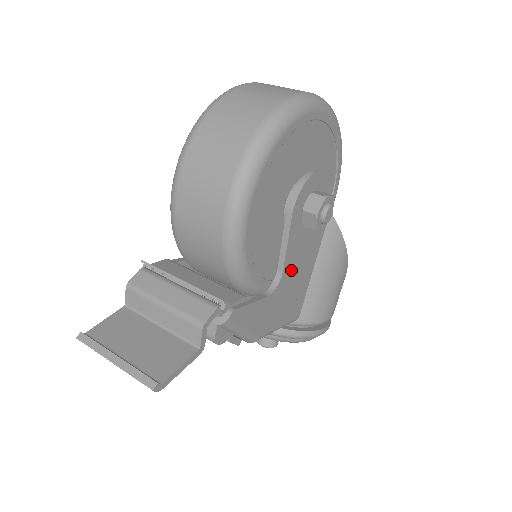
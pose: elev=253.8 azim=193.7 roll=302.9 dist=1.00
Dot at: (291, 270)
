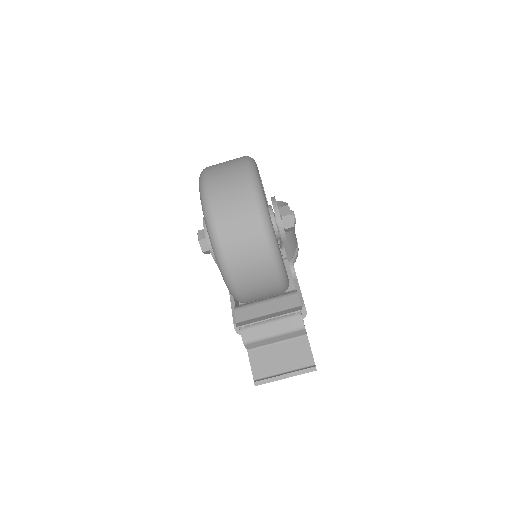
Dot at: occluded
